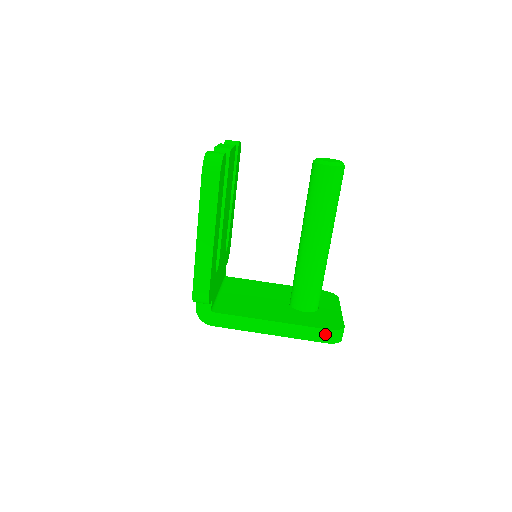
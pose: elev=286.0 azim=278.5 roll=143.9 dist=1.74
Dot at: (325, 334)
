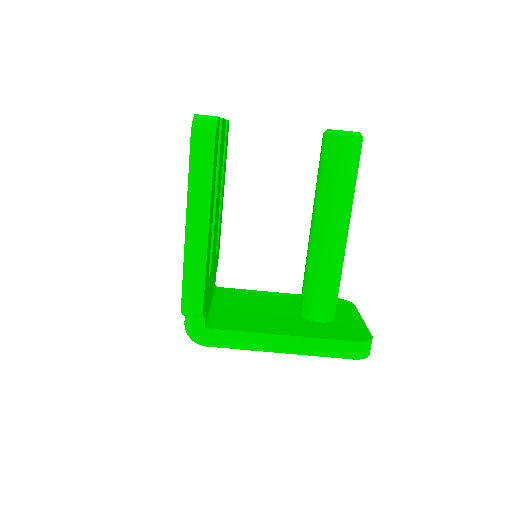
Dot at: (350, 348)
